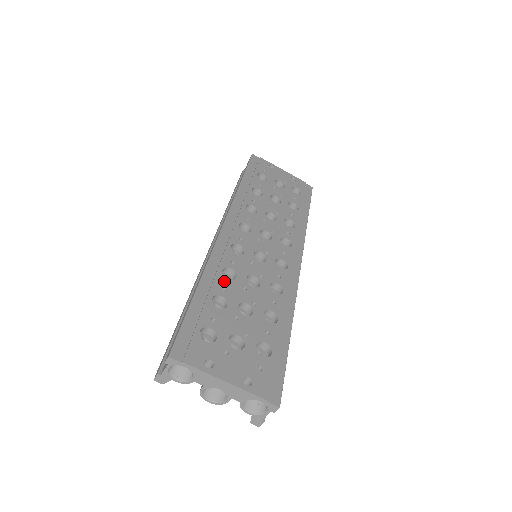
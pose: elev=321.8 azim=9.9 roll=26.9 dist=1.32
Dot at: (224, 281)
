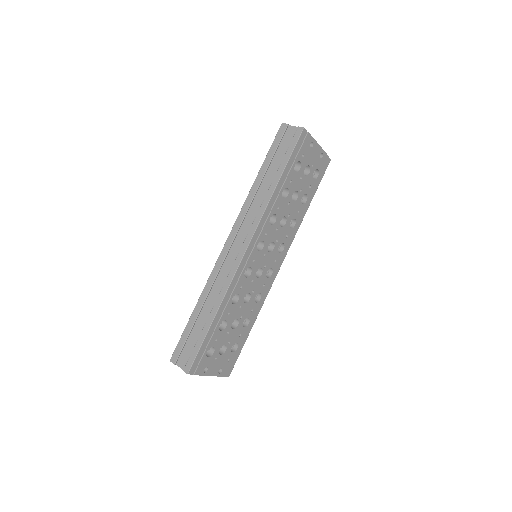
Dot at: (231, 307)
